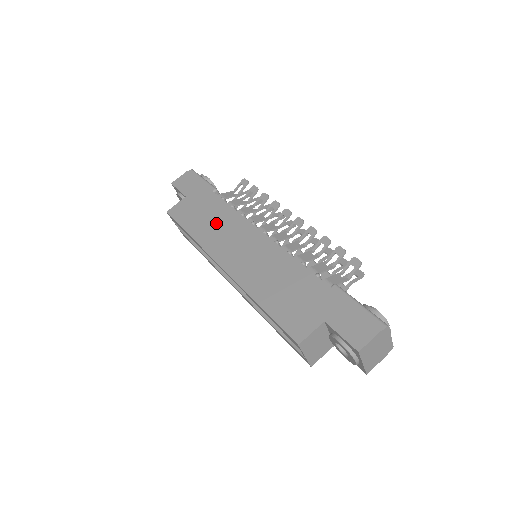
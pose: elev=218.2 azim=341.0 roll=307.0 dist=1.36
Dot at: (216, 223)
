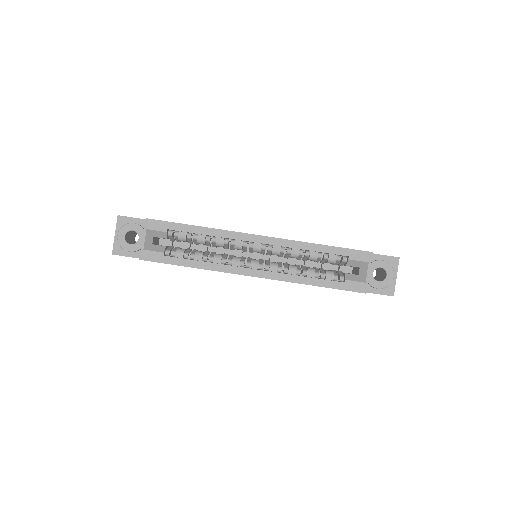
Dot at: occluded
